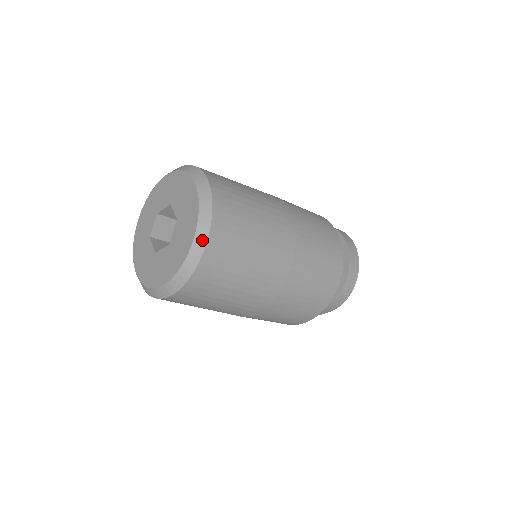
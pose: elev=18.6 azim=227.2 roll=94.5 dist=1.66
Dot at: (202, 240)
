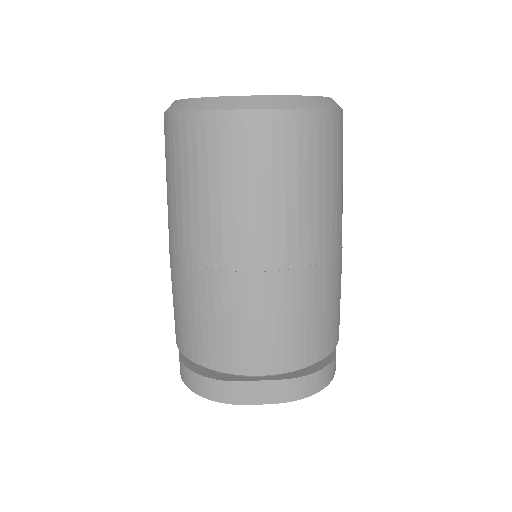
Dot at: (335, 105)
